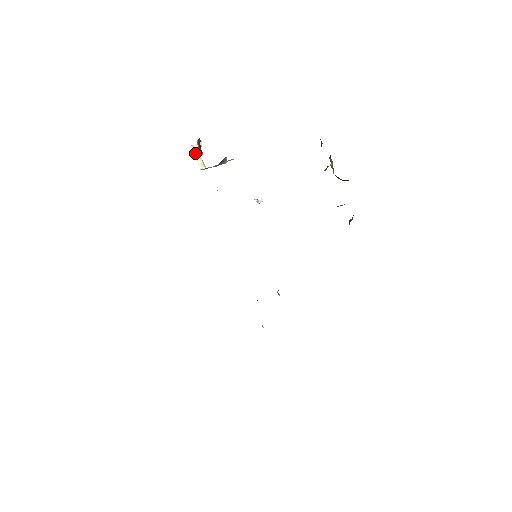
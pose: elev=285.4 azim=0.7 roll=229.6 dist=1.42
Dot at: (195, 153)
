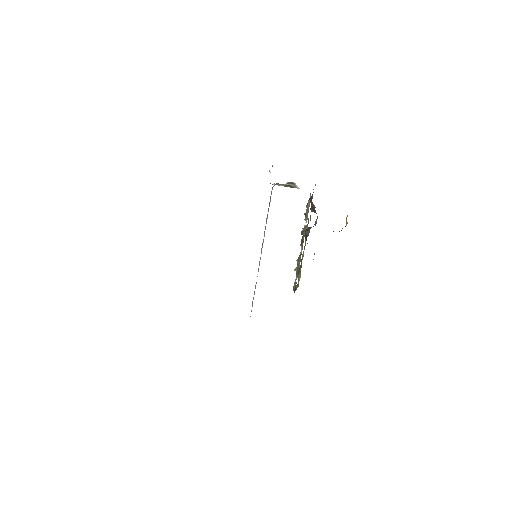
Dot at: (269, 170)
